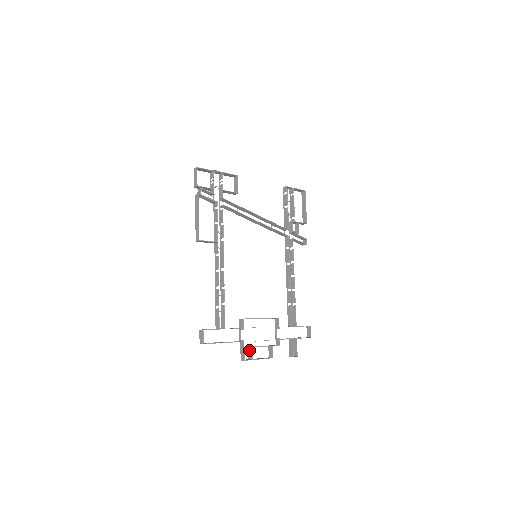
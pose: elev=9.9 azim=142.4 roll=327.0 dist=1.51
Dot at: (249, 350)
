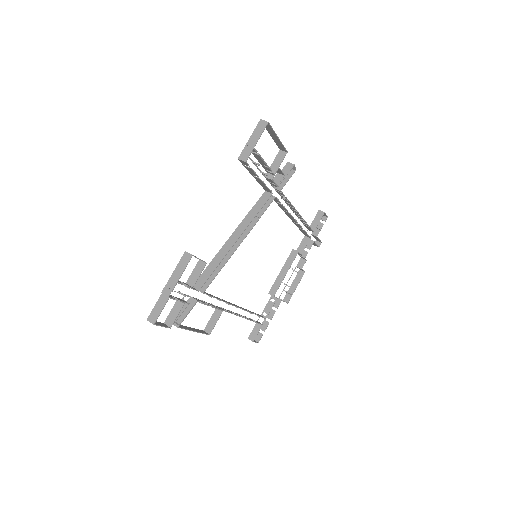
Dot at: occluded
